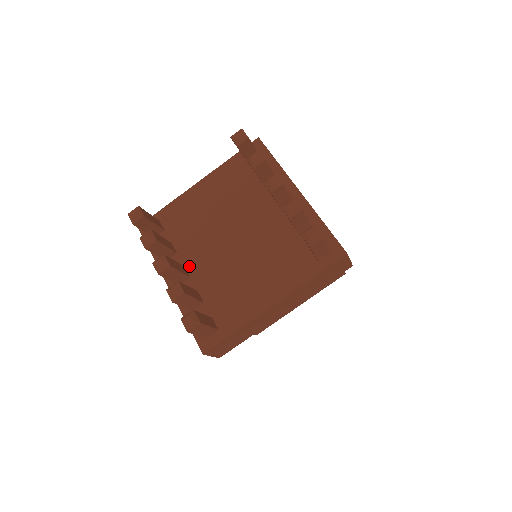
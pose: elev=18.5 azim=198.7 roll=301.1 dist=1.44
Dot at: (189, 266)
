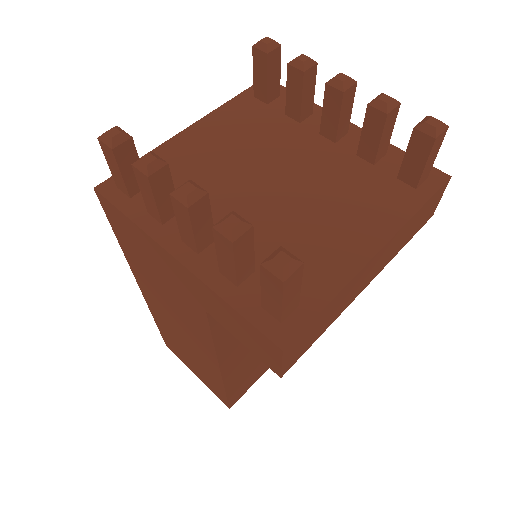
Dot at: occluded
